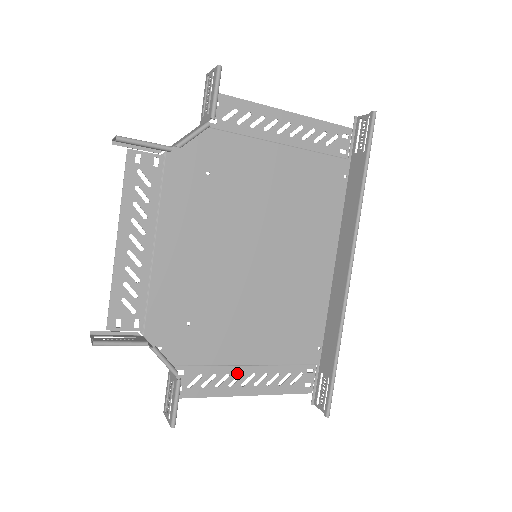
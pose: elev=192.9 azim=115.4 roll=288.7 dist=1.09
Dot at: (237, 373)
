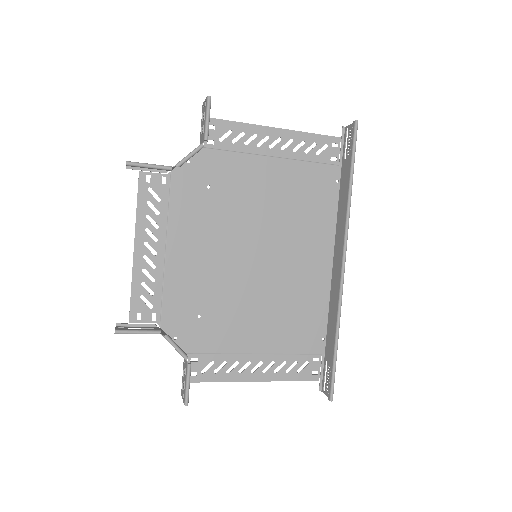
Dot at: (246, 361)
